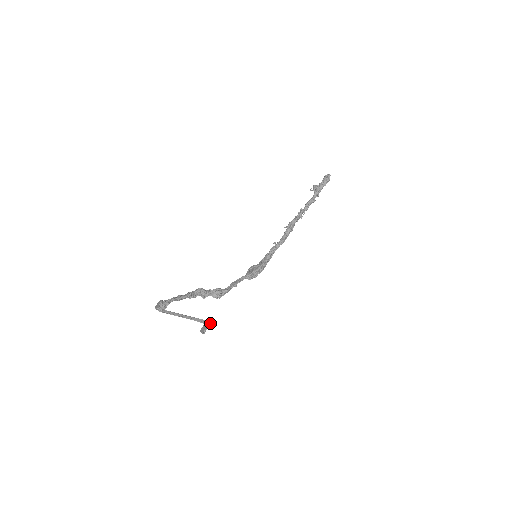
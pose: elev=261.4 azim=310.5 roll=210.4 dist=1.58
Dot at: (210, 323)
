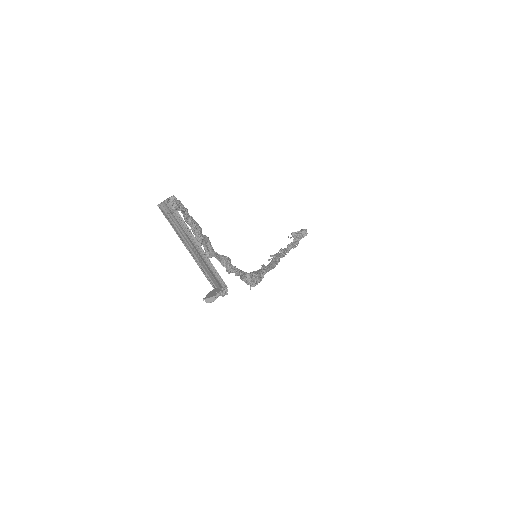
Dot at: (224, 288)
